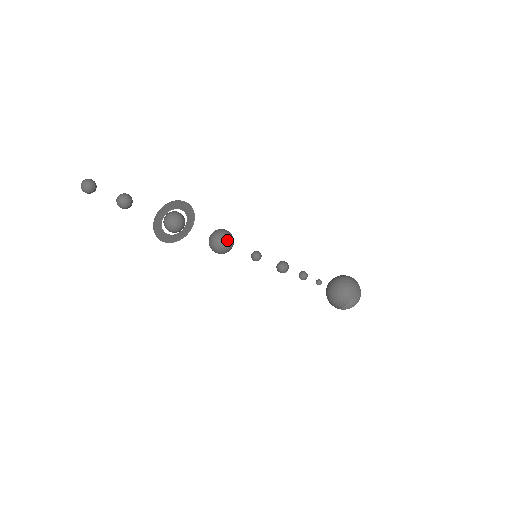
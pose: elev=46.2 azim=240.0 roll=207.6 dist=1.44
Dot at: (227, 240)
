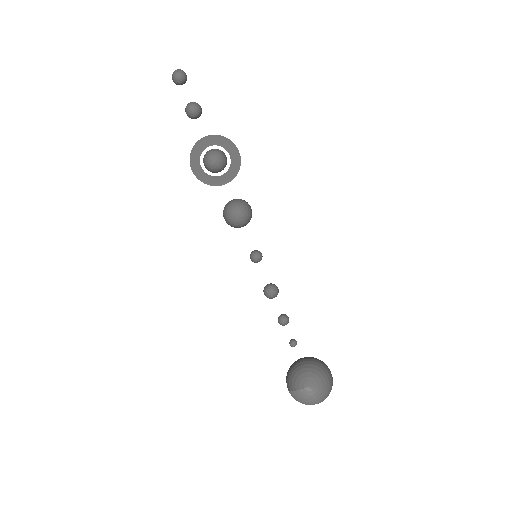
Dot at: (242, 210)
